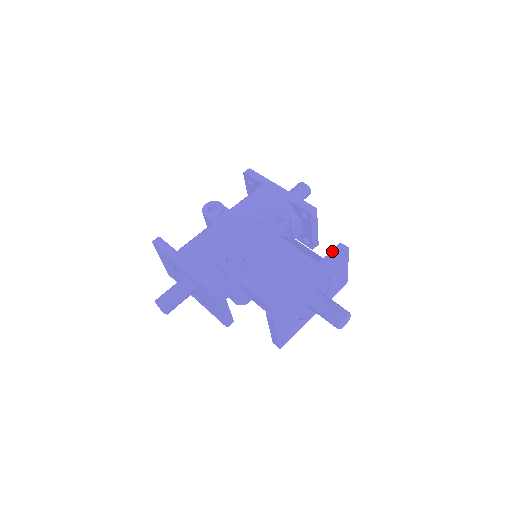
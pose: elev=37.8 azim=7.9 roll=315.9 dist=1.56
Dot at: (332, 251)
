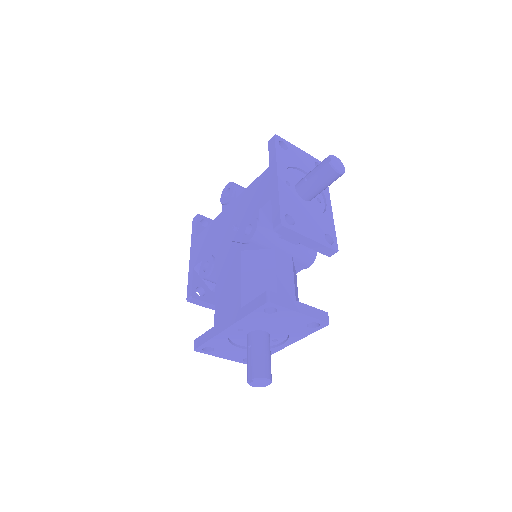
Dot at: (255, 299)
